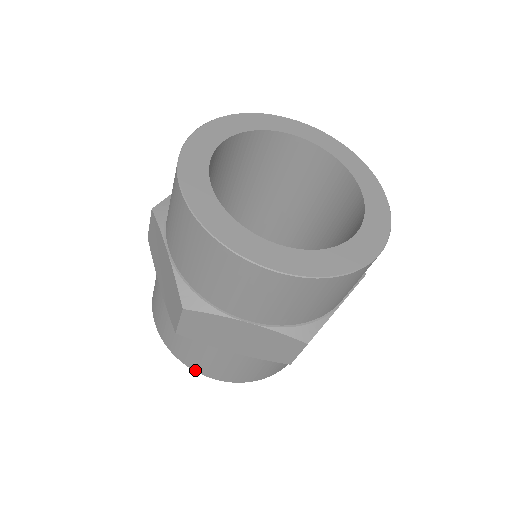
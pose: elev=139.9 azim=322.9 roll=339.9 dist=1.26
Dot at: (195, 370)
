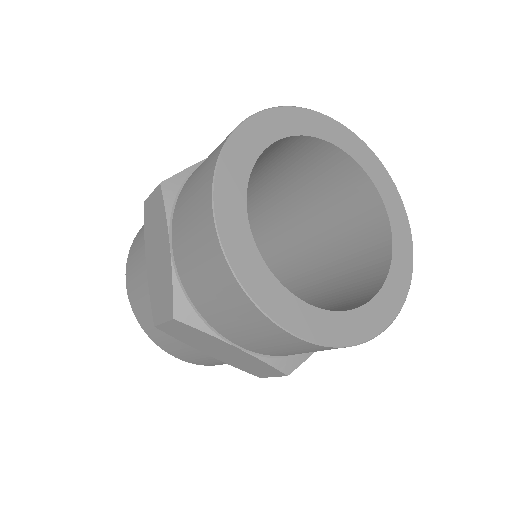
Dot at: (158, 345)
